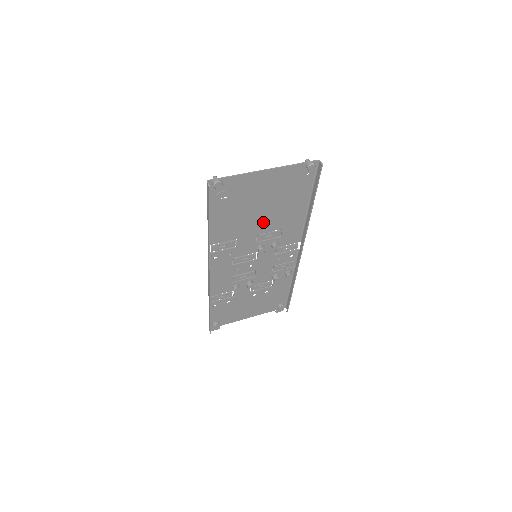
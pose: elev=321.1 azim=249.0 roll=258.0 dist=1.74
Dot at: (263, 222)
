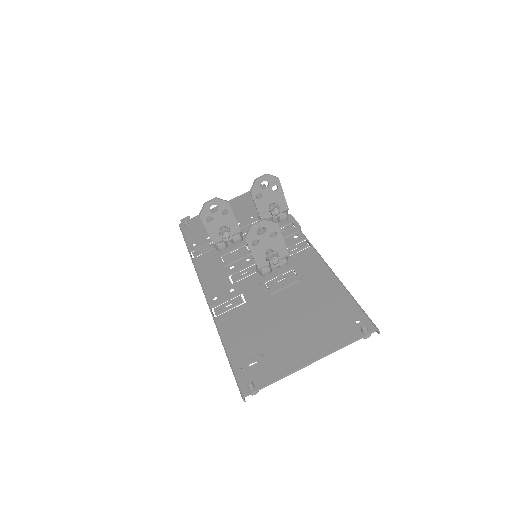
Dot at: (282, 301)
